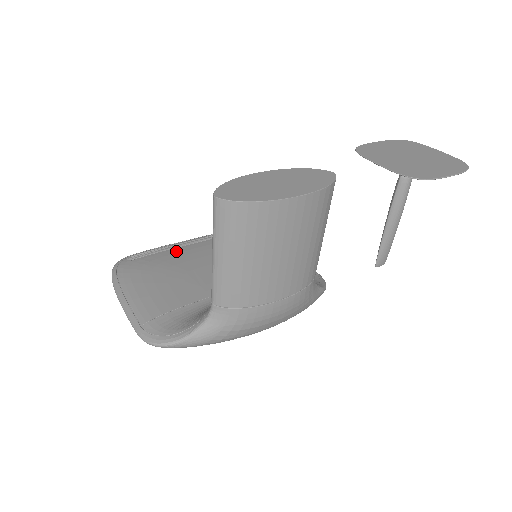
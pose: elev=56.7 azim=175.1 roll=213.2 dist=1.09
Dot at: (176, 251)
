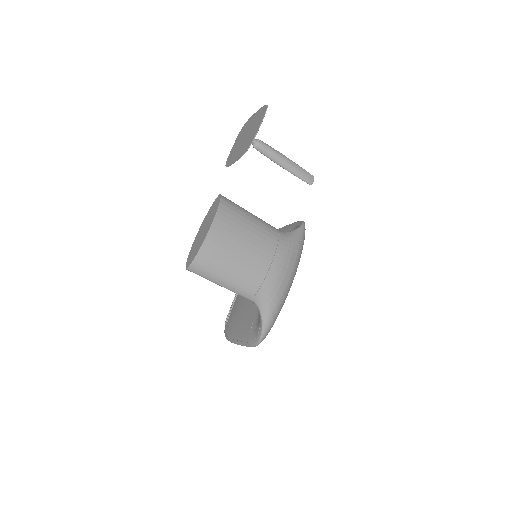
Dot at: (238, 296)
